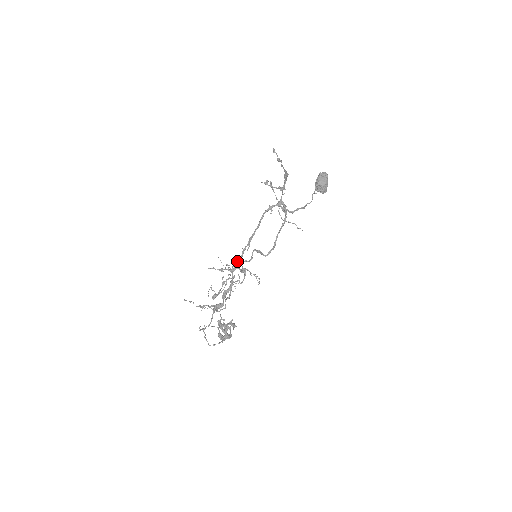
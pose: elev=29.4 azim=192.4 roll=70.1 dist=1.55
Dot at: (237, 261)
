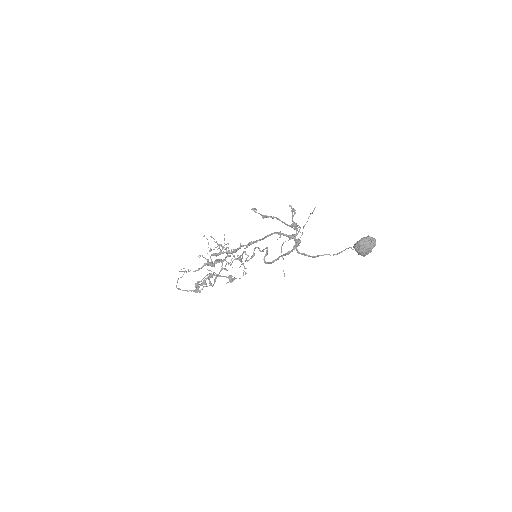
Dot at: (234, 249)
